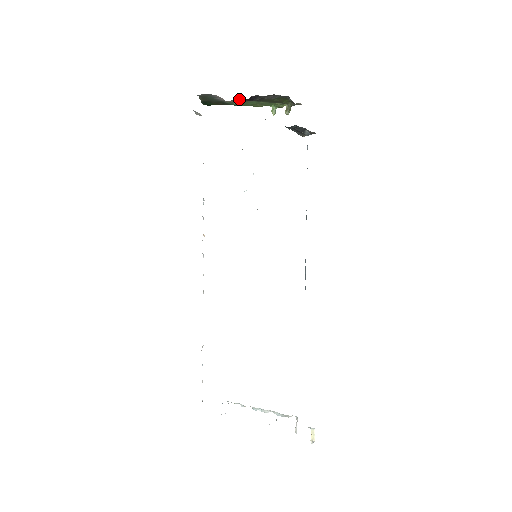
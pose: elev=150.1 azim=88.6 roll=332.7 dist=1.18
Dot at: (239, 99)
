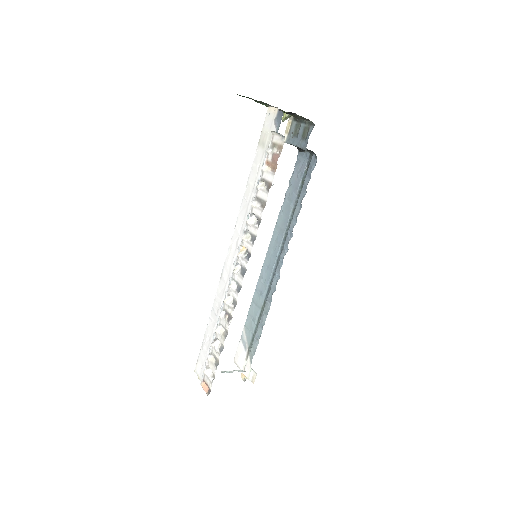
Dot at: occluded
